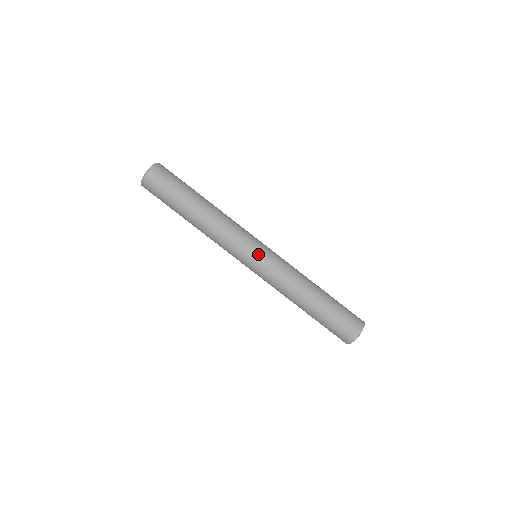
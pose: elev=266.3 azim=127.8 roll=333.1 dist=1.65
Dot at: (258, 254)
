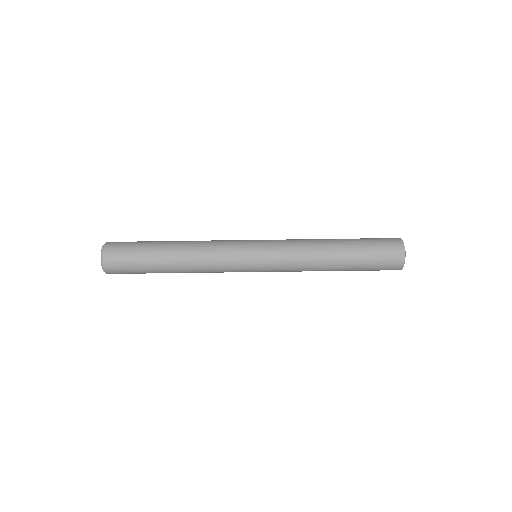
Dot at: (256, 268)
